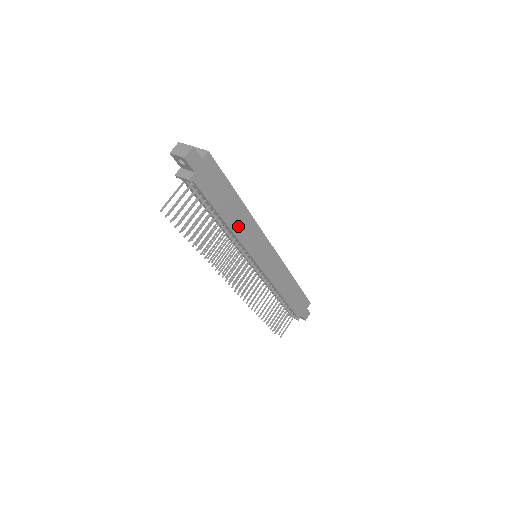
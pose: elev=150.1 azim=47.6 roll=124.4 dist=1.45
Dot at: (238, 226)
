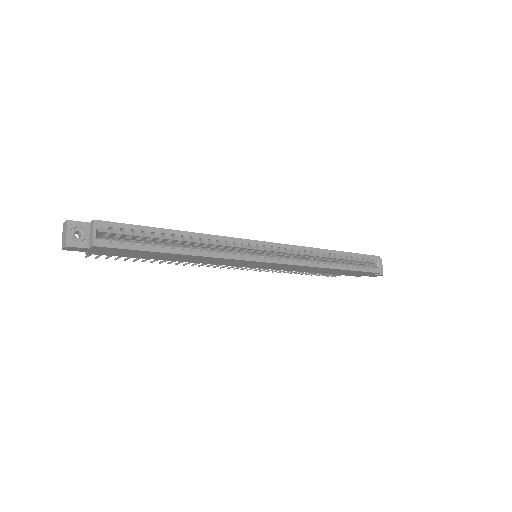
Dot at: (194, 260)
